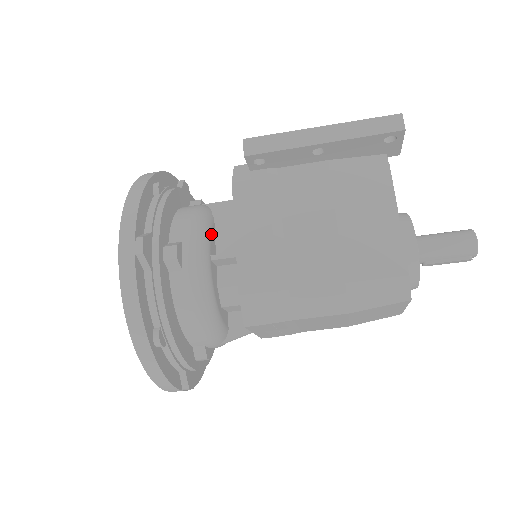
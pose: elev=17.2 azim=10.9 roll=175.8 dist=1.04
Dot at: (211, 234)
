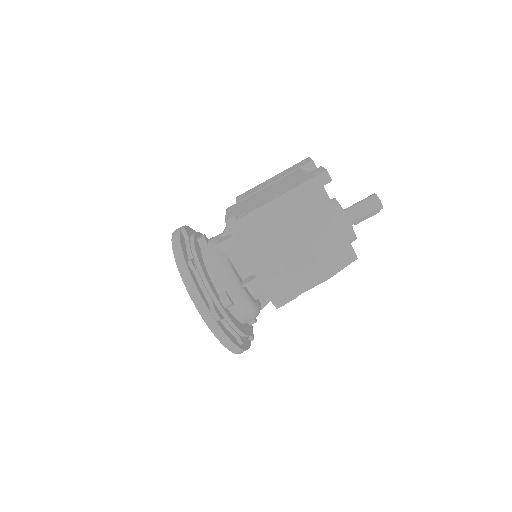
Dot at: (234, 271)
